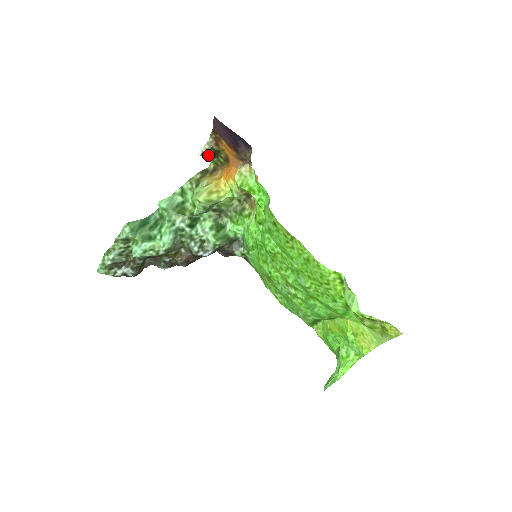
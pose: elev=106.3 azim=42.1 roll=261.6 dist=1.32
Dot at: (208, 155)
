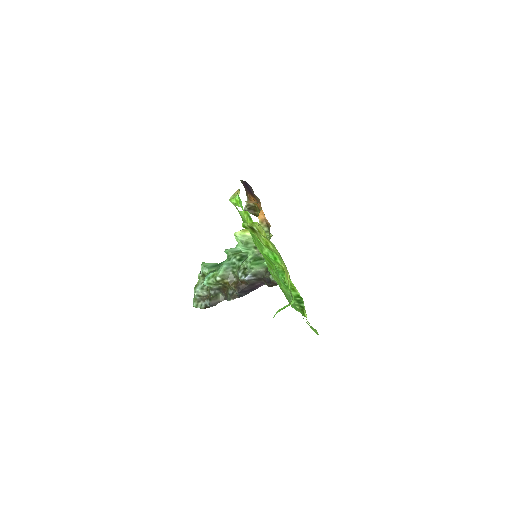
Dot at: (250, 211)
